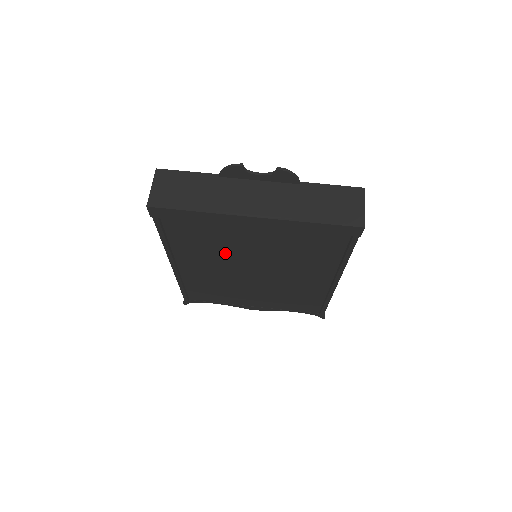
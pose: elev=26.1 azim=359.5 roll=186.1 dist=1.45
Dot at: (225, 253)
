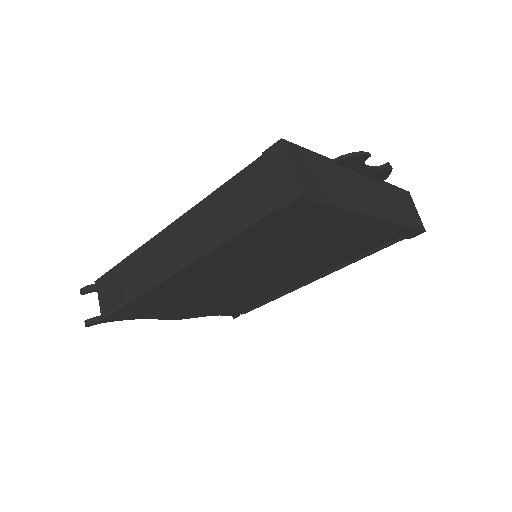
Dot at: (267, 256)
